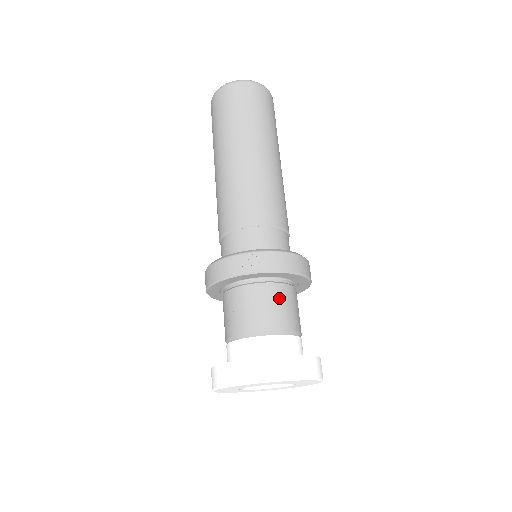
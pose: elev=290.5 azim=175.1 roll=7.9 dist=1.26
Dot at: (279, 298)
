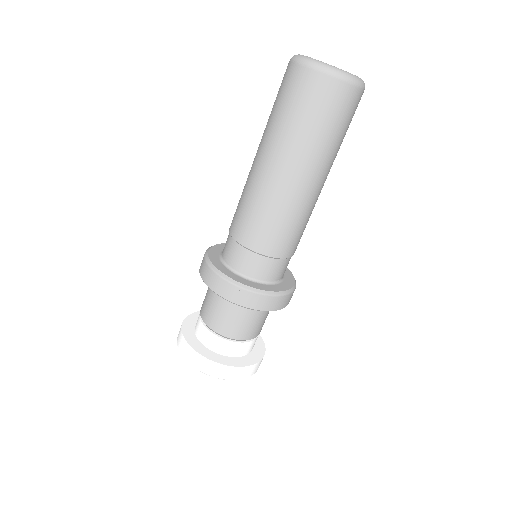
Dot at: (251, 318)
